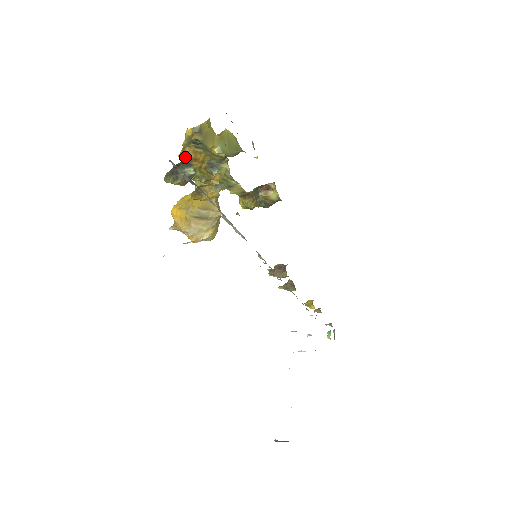
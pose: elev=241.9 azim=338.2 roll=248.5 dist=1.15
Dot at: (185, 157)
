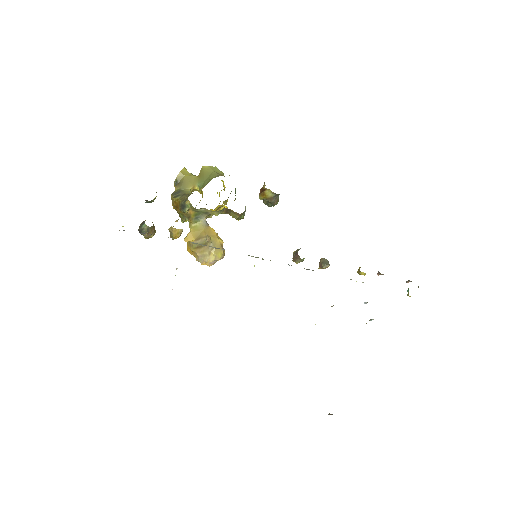
Dot at: (174, 208)
